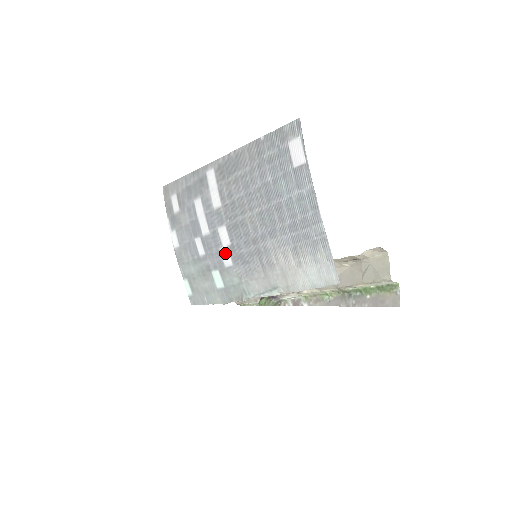
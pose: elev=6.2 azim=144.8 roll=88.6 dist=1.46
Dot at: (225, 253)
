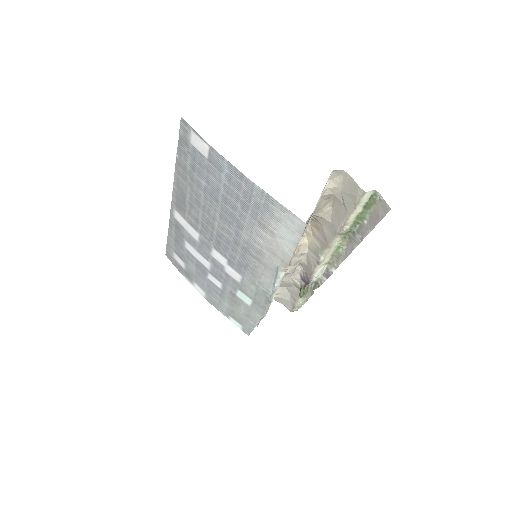
Dot at: (230, 271)
